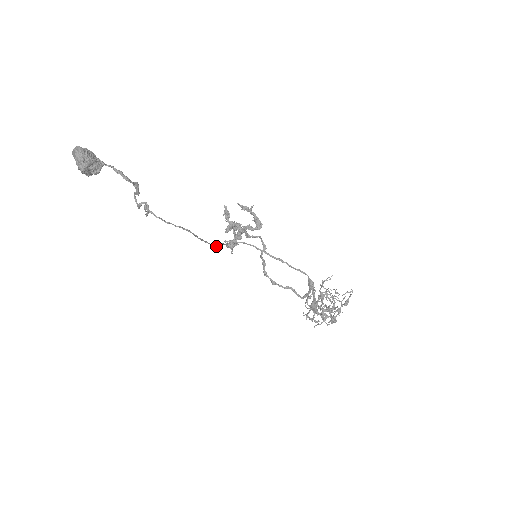
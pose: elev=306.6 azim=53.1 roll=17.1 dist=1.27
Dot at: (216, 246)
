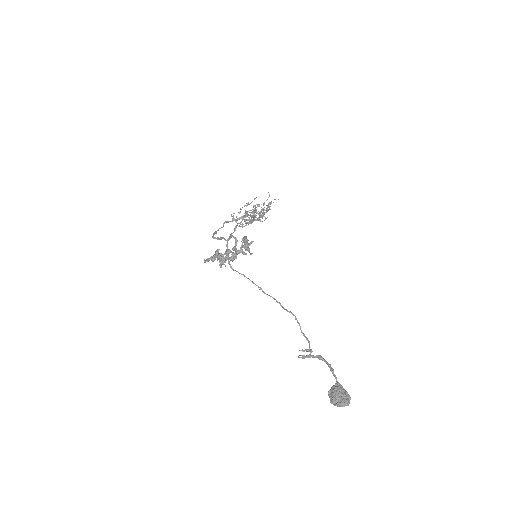
Dot at: (262, 290)
